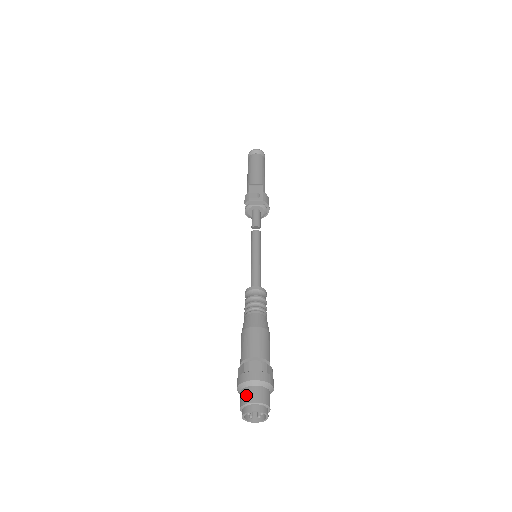
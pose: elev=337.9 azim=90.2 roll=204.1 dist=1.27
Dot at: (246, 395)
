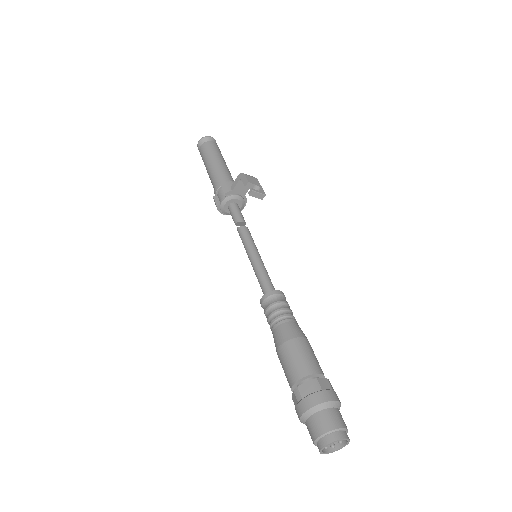
Dot at: (328, 419)
